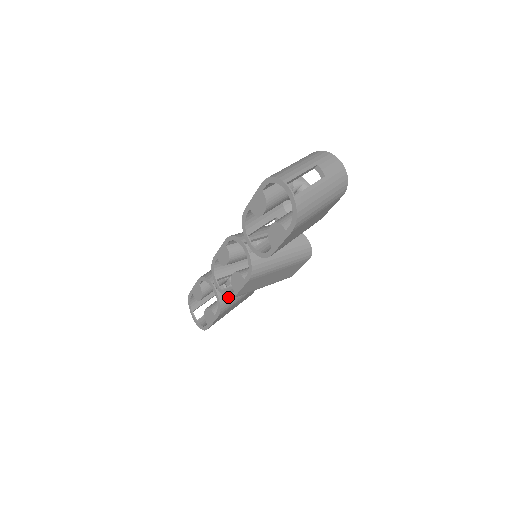
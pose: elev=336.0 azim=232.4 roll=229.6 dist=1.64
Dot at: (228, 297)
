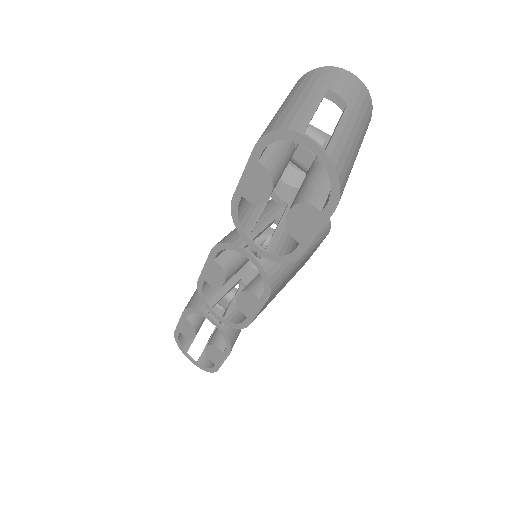
Dot at: (239, 327)
